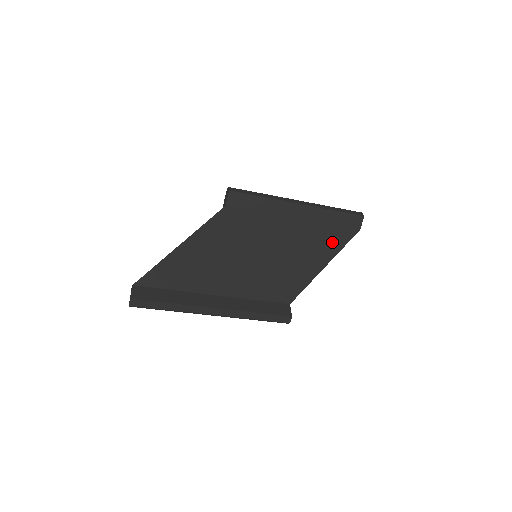
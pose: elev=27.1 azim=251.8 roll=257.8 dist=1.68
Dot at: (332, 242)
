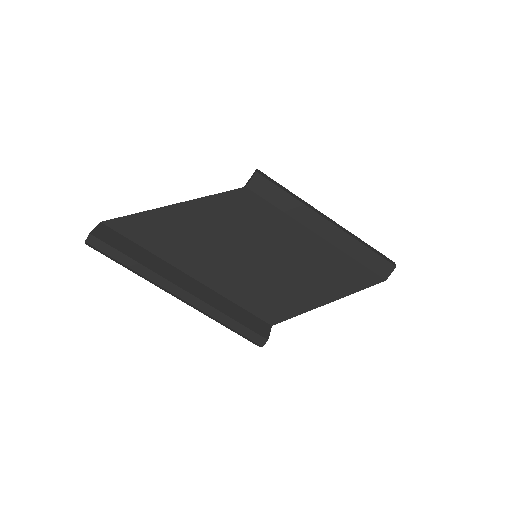
Dot at: (349, 279)
